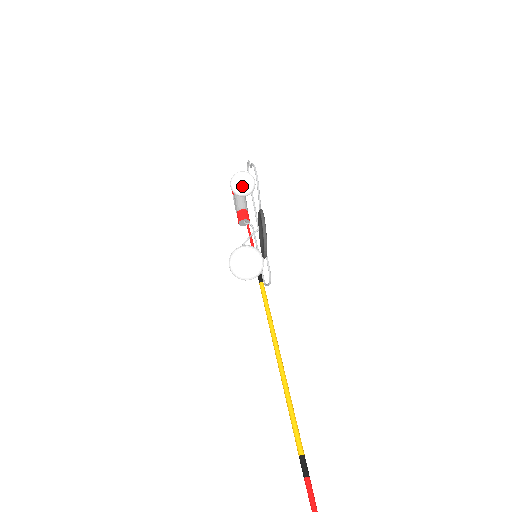
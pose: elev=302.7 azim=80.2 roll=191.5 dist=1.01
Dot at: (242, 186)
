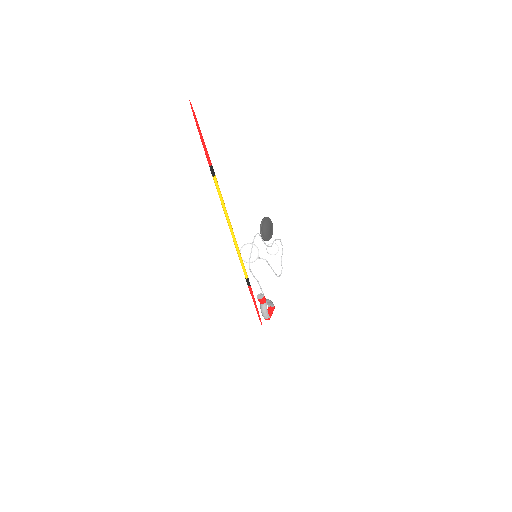
Dot at: occluded
